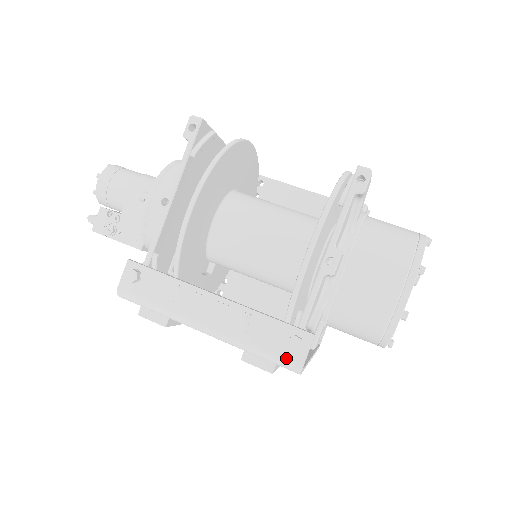
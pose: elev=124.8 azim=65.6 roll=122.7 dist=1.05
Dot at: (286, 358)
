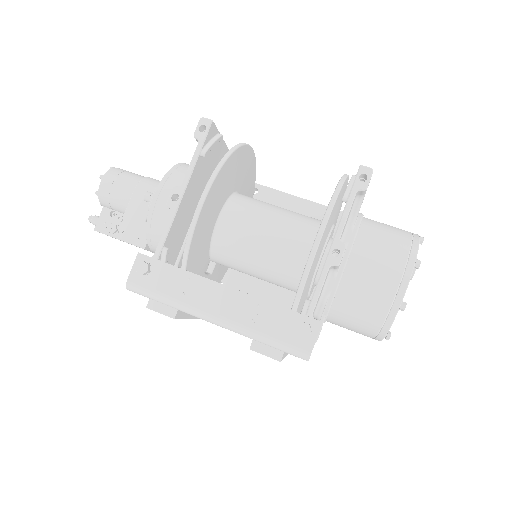
Dot at: (295, 345)
